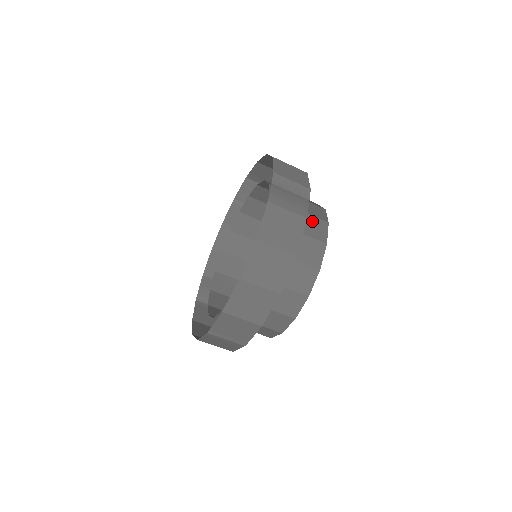
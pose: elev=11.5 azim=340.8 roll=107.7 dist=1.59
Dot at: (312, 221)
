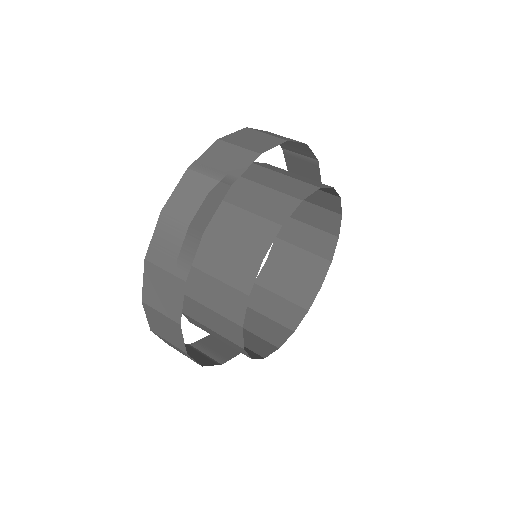
Dot at: (238, 259)
